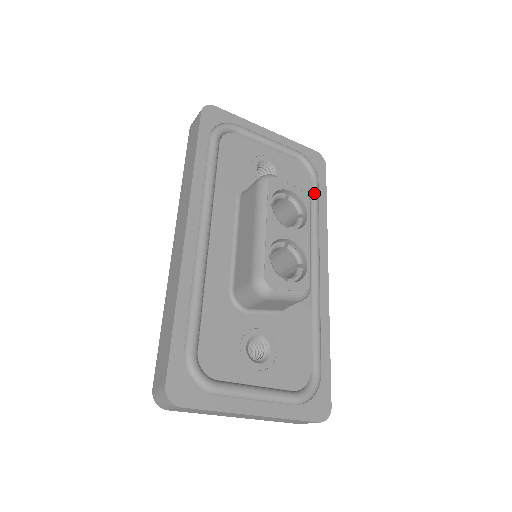
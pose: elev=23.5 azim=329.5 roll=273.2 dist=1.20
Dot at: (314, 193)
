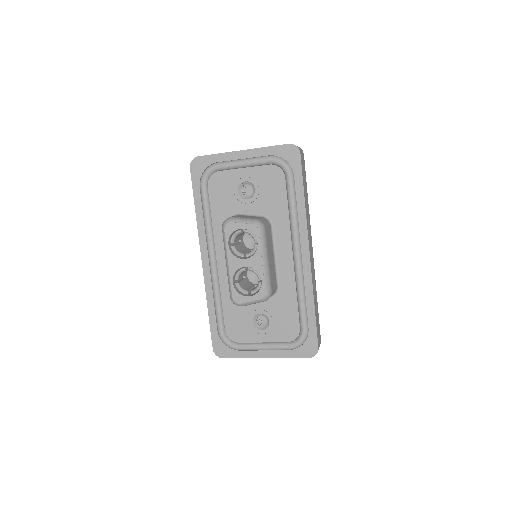
Dot at: (288, 191)
